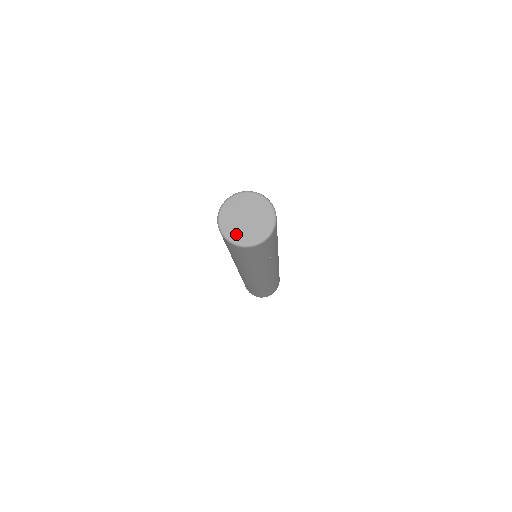
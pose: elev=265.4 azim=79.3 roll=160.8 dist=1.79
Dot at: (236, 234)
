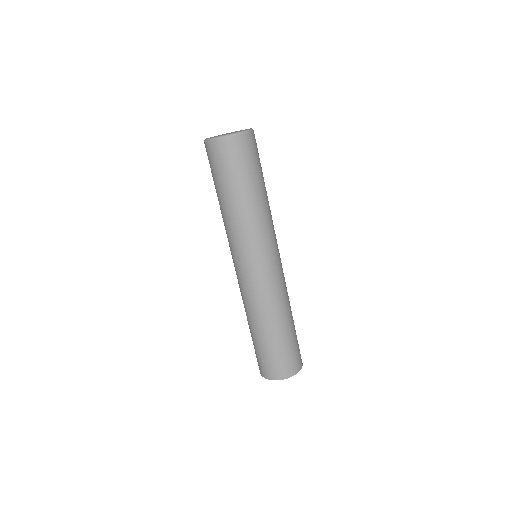
Dot at: occluded
